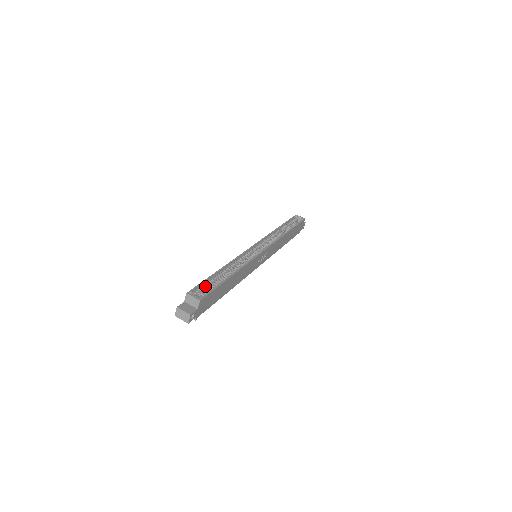
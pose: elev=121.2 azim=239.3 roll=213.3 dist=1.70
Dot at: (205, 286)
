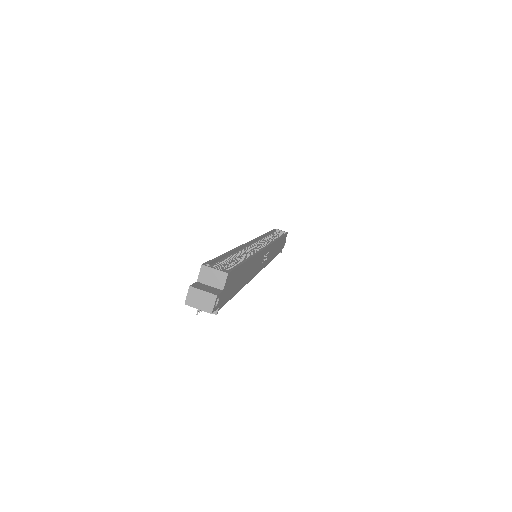
Dot at: (221, 263)
